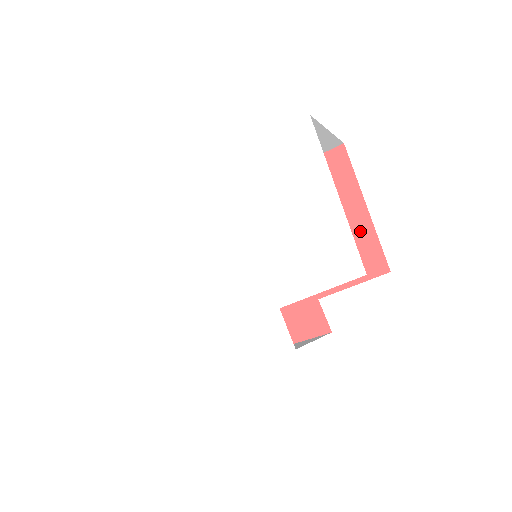
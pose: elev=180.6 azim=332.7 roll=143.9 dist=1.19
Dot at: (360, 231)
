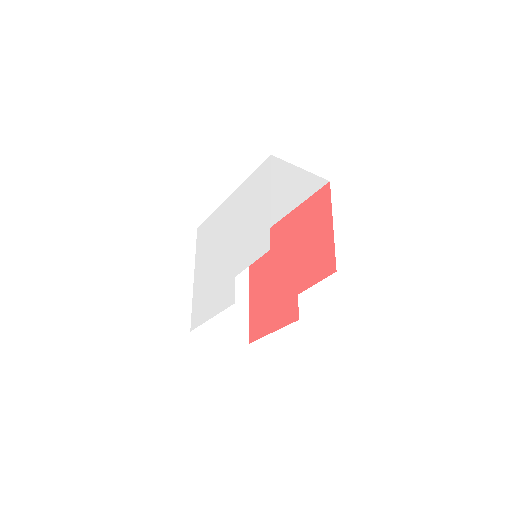
Dot at: (326, 242)
